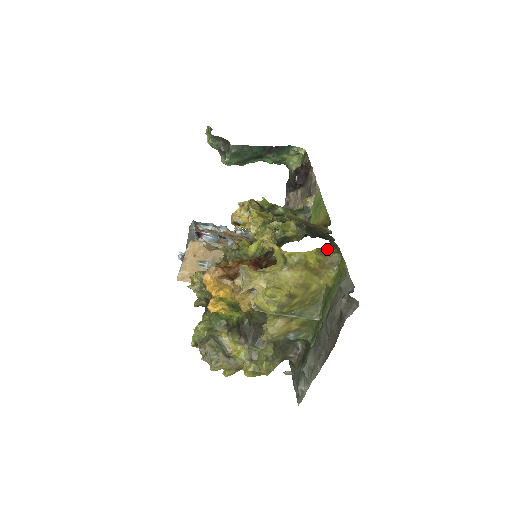
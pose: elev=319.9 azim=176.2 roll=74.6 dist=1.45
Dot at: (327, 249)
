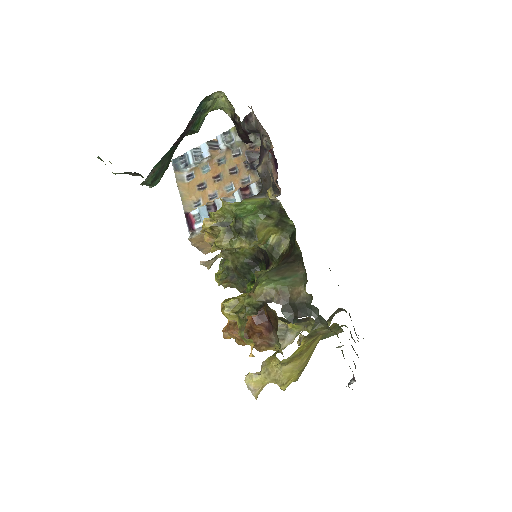
Dot at: (314, 331)
